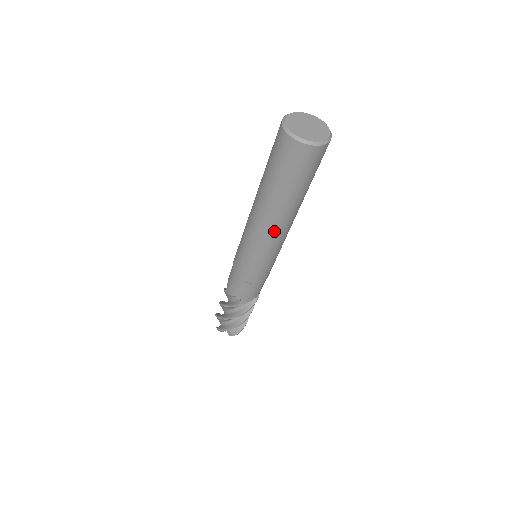
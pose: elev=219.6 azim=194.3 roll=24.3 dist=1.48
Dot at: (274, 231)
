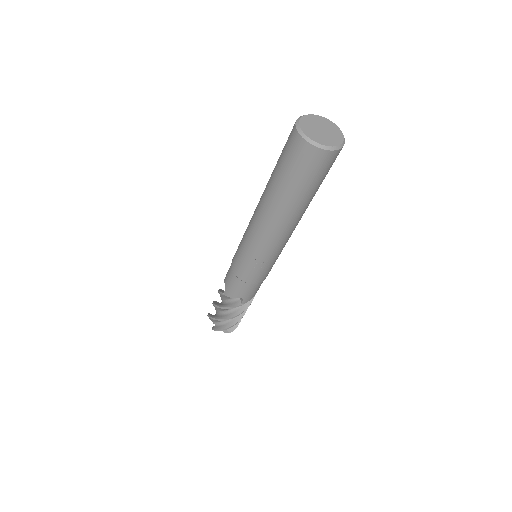
Dot at: (285, 233)
